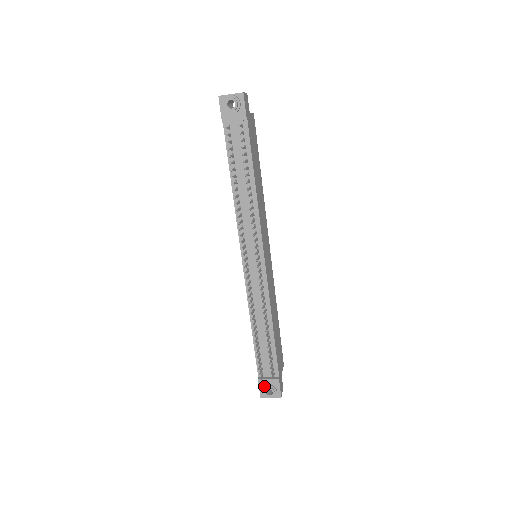
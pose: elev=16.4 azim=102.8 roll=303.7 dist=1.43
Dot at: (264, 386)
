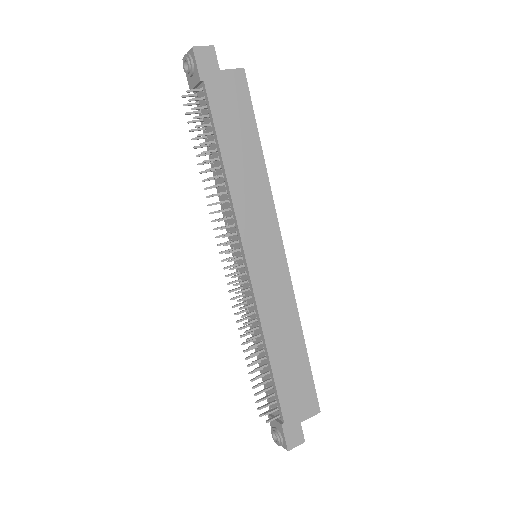
Dot at: (272, 427)
